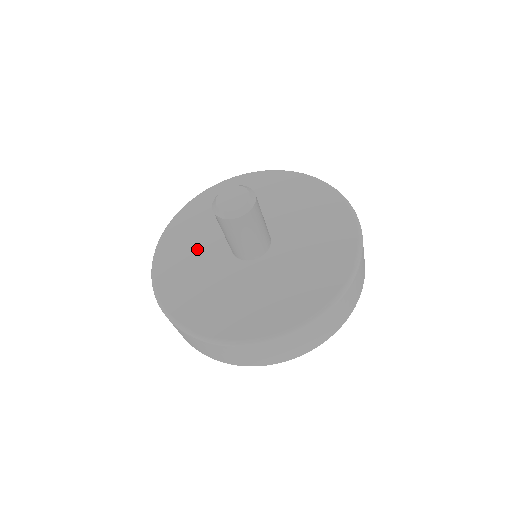
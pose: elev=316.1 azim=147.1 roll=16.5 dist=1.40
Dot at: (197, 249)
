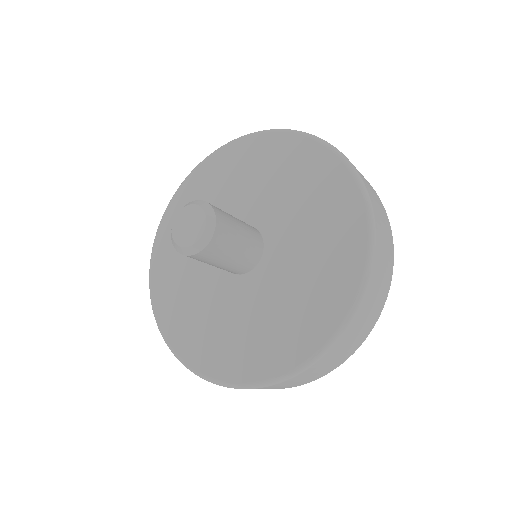
Dot at: occluded
